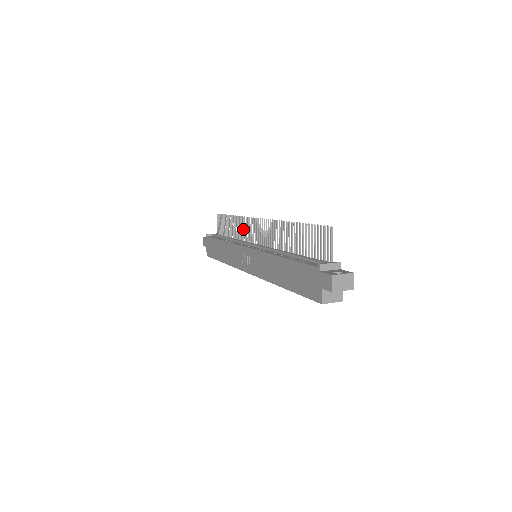
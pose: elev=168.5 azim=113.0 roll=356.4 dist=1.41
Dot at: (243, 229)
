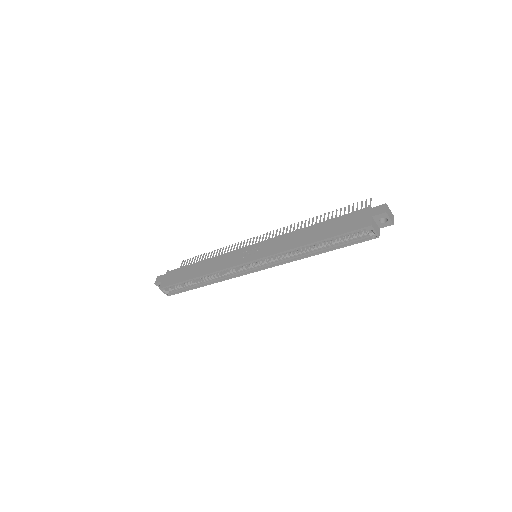
Dot at: occluded
